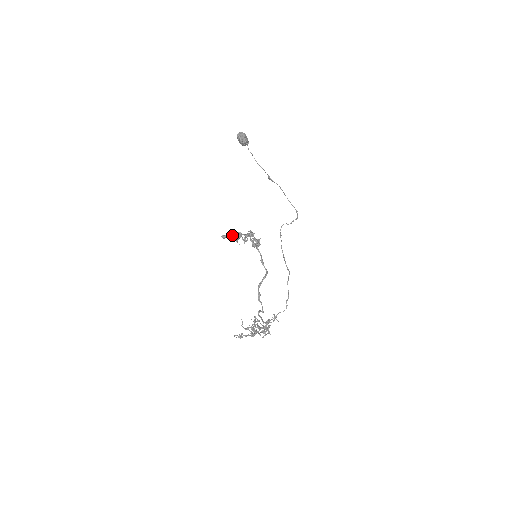
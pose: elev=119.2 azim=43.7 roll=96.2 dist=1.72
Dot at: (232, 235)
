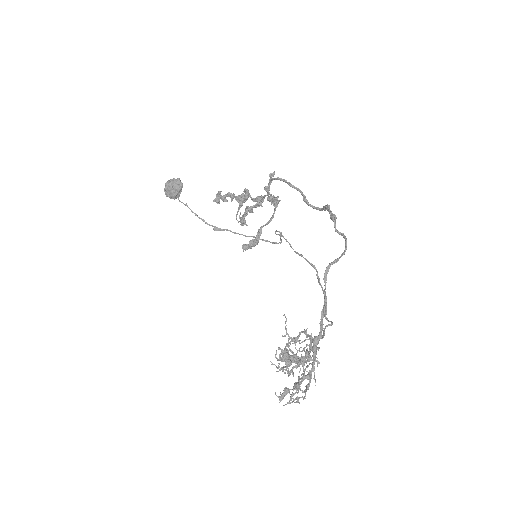
Dot at: (233, 195)
